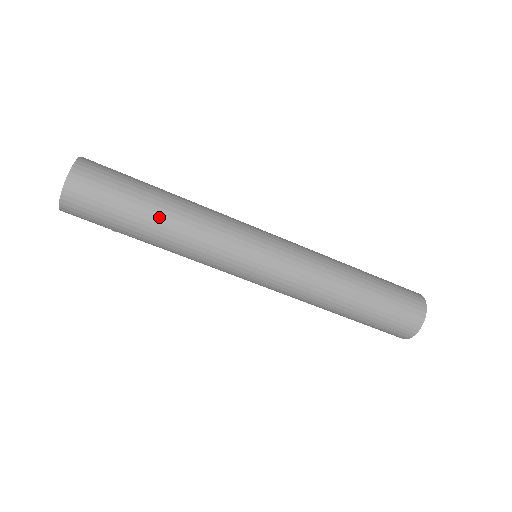
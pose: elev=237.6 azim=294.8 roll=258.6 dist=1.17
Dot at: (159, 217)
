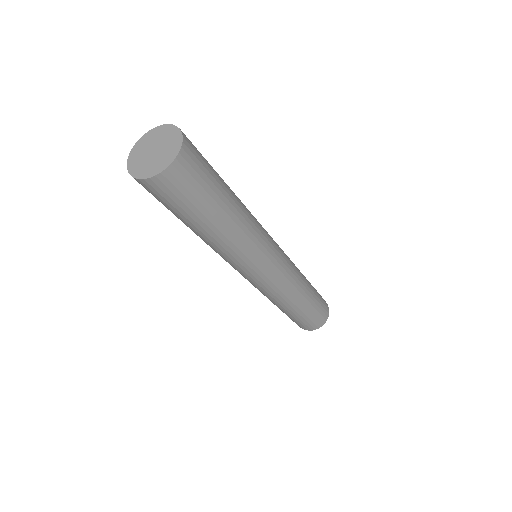
Dot at: (223, 223)
